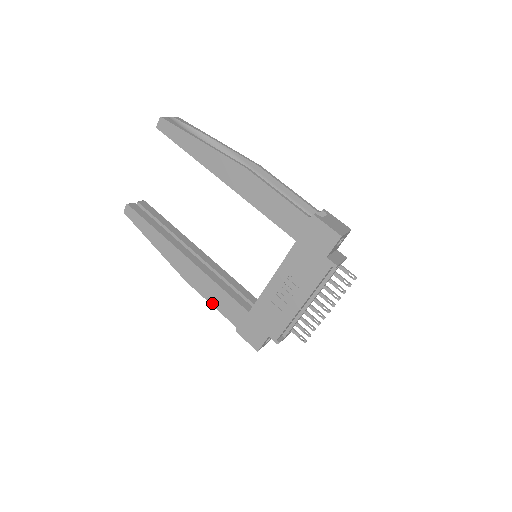
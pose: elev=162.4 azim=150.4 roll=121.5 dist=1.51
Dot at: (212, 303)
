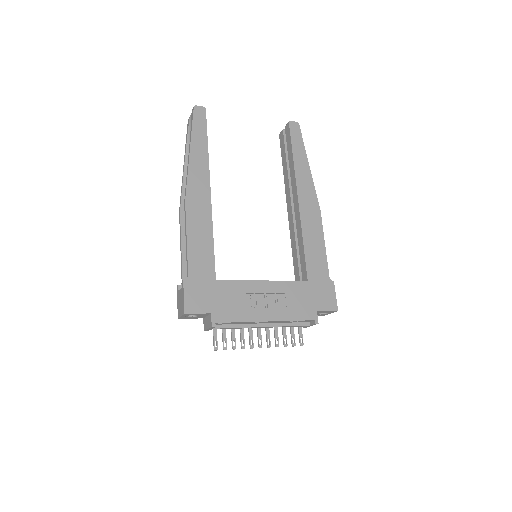
Dot at: (189, 239)
